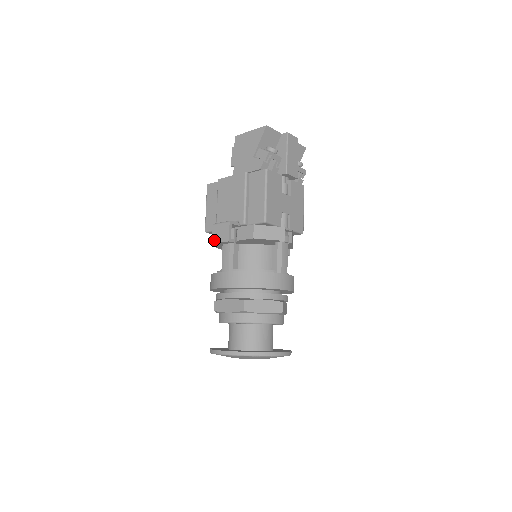
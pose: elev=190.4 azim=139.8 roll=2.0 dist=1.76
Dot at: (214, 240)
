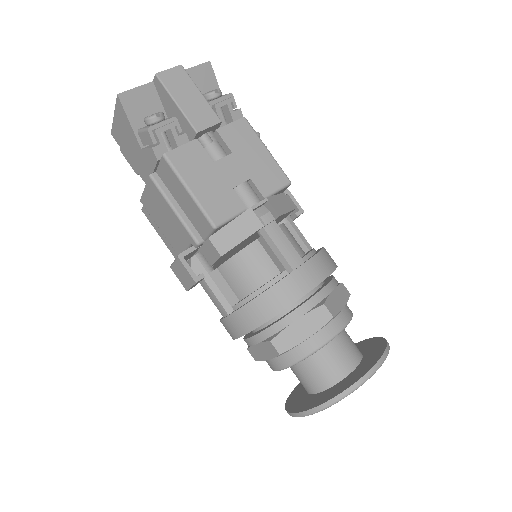
Dot at: (185, 287)
